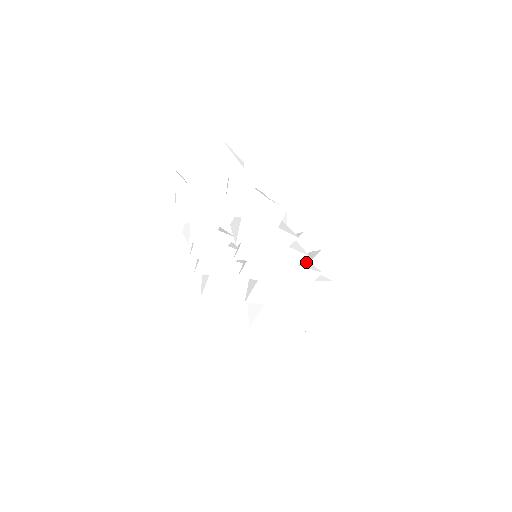
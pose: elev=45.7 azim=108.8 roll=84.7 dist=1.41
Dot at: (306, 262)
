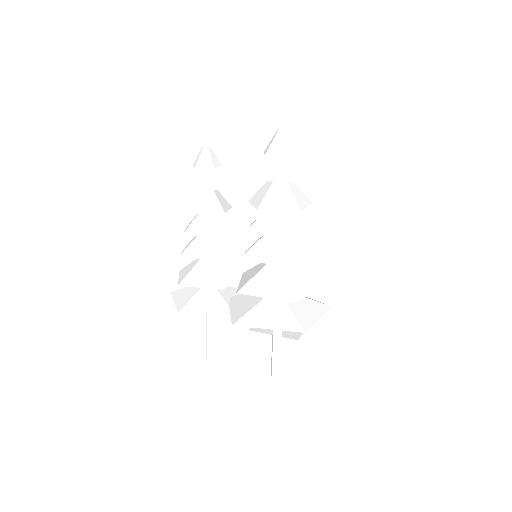
Dot at: occluded
